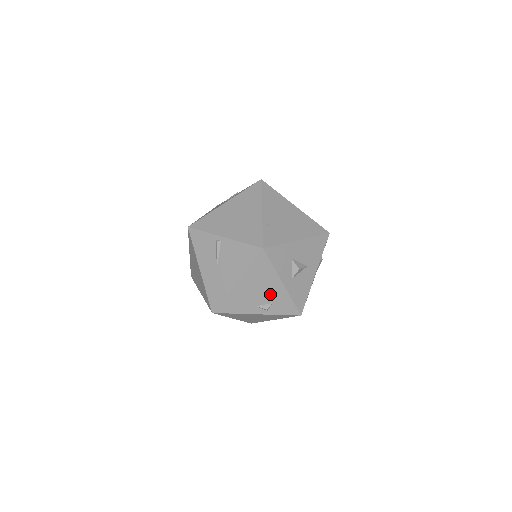
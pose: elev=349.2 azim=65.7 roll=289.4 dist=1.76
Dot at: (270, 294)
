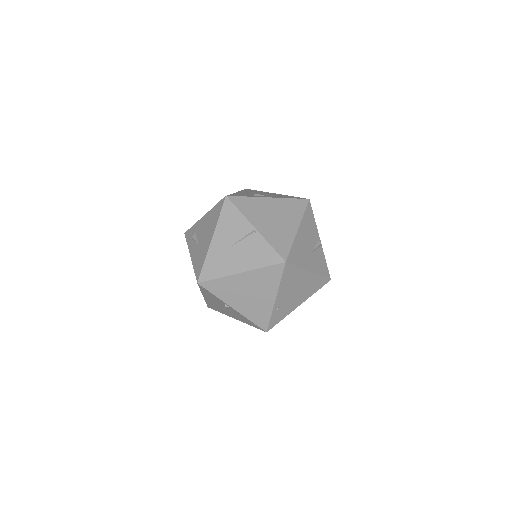
Dot at: occluded
